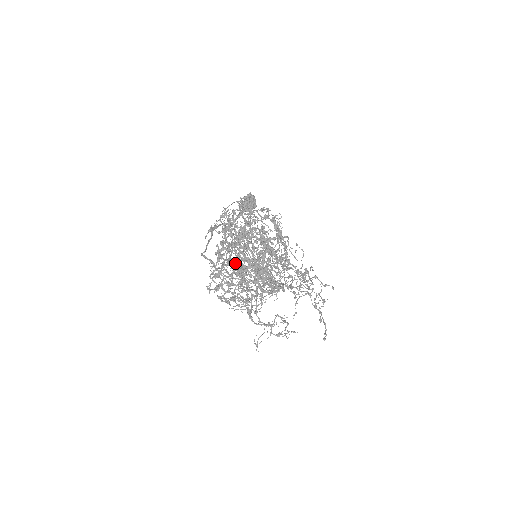
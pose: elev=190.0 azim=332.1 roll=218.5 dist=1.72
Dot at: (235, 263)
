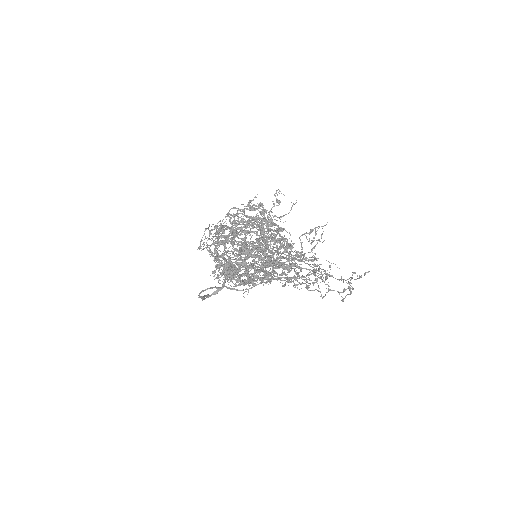
Dot at: (235, 220)
